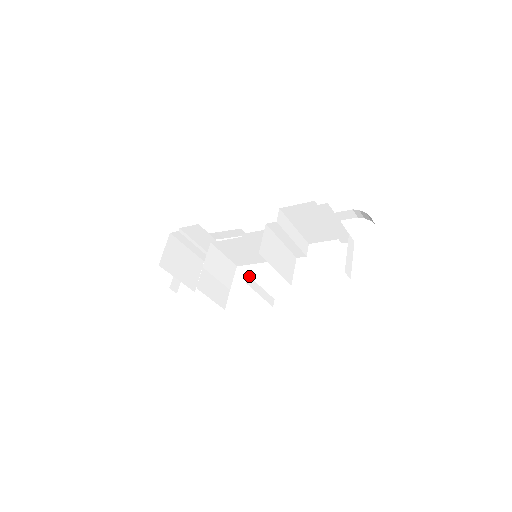
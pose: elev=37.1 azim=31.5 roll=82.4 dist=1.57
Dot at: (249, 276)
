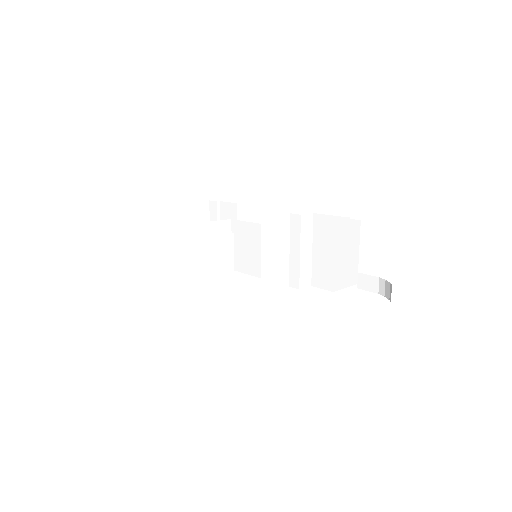
Dot at: occluded
